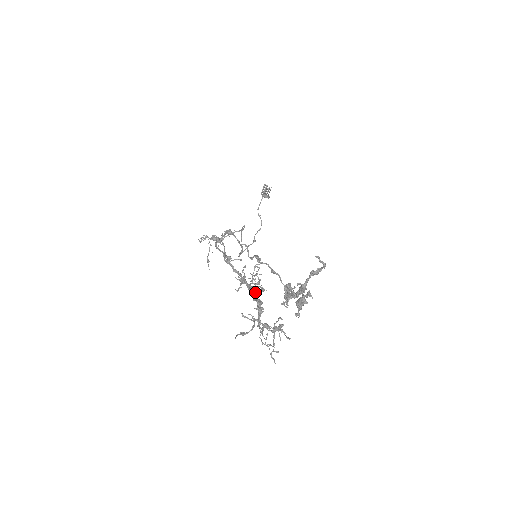
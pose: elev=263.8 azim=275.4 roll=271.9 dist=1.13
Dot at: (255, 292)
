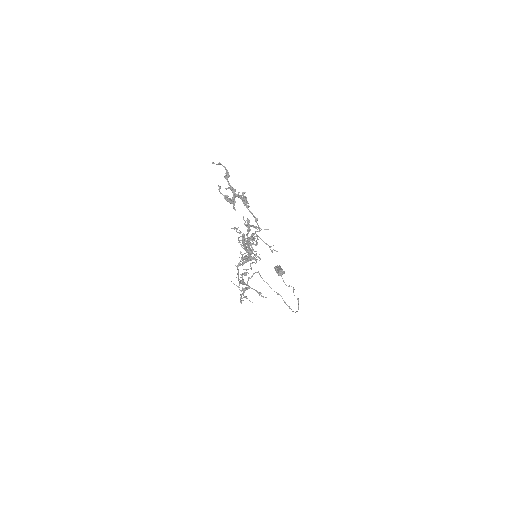
Dot at: (251, 251)
